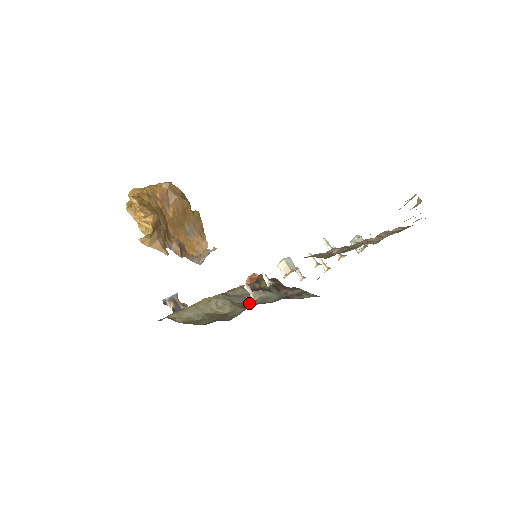
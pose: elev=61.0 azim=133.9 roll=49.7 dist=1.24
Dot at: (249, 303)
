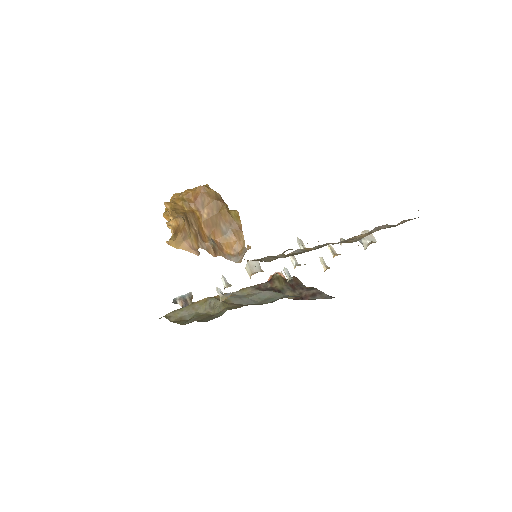
Dot at: (246, 304)
